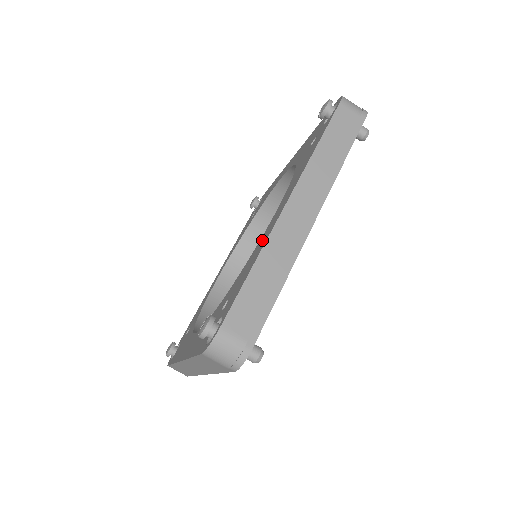
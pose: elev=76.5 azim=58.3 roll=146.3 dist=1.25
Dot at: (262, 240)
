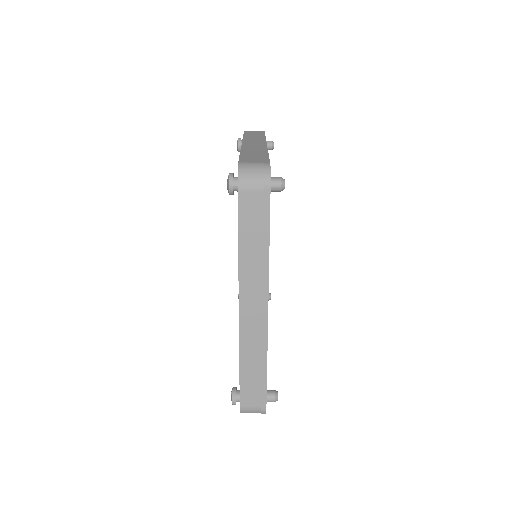
Dot at: occluded
